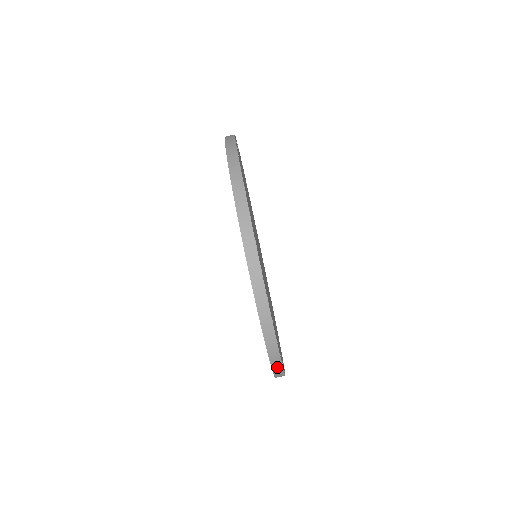
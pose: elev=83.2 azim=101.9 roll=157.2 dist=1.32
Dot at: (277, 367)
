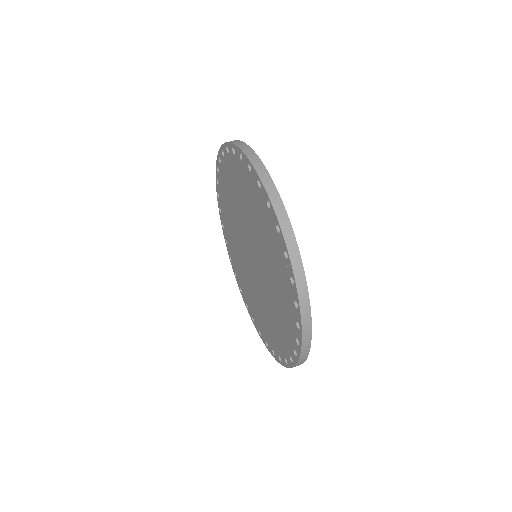
Dot at: (287, 230)
